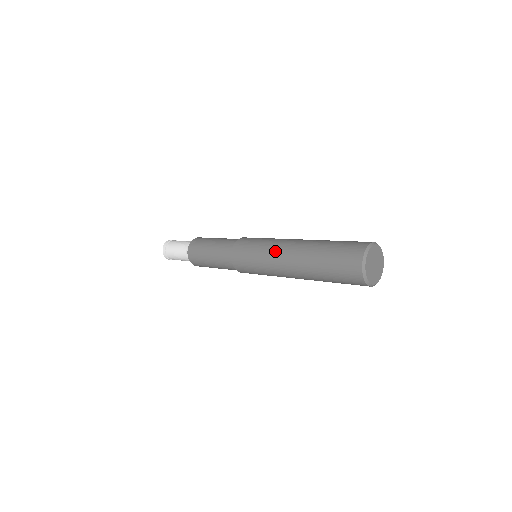
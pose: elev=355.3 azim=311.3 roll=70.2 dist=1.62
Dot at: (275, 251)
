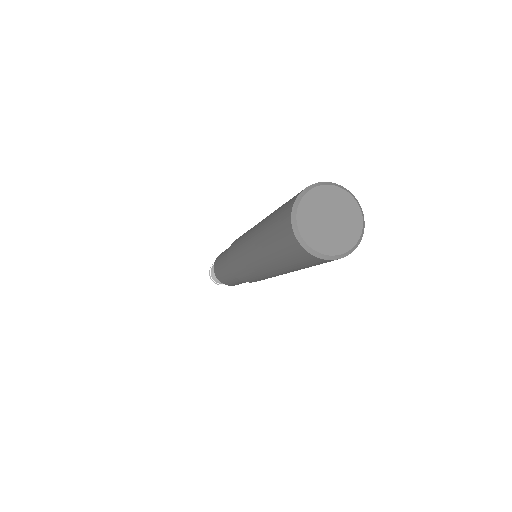
Dot at: occluded
